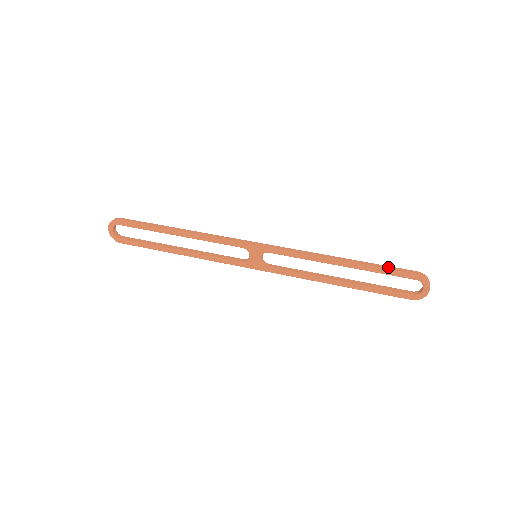
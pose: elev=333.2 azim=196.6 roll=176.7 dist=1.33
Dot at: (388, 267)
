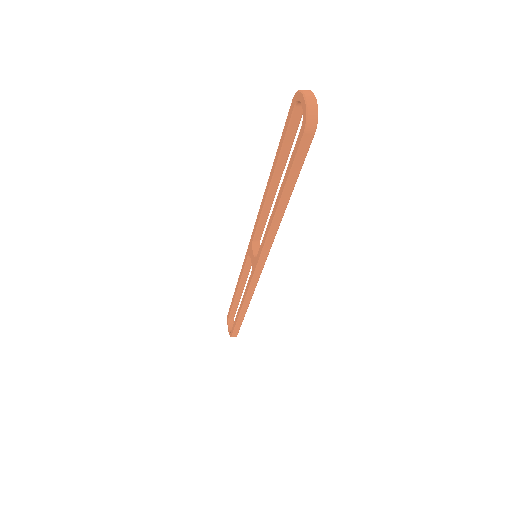
Dot at: occluded
